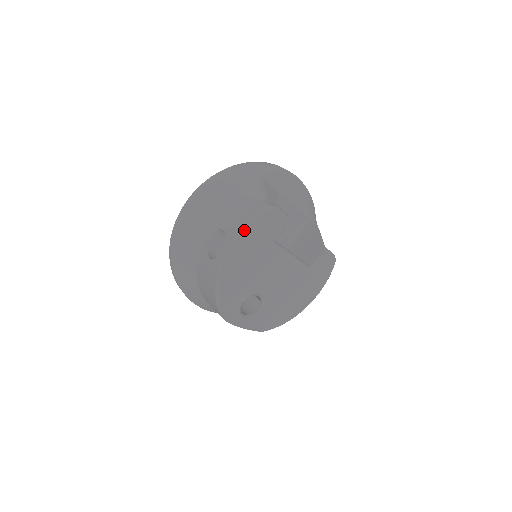
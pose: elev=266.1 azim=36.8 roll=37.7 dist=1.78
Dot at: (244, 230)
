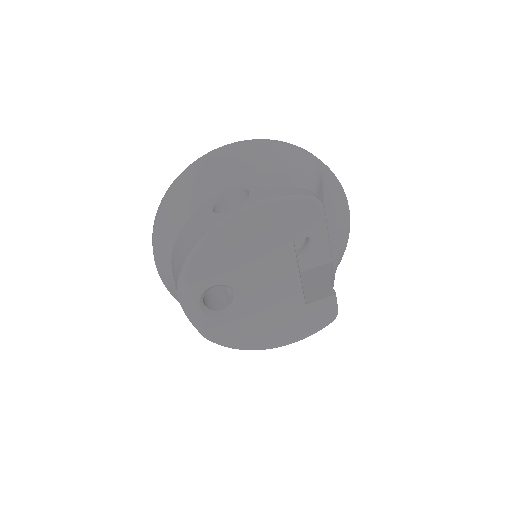
Dot at: (274, 201)
